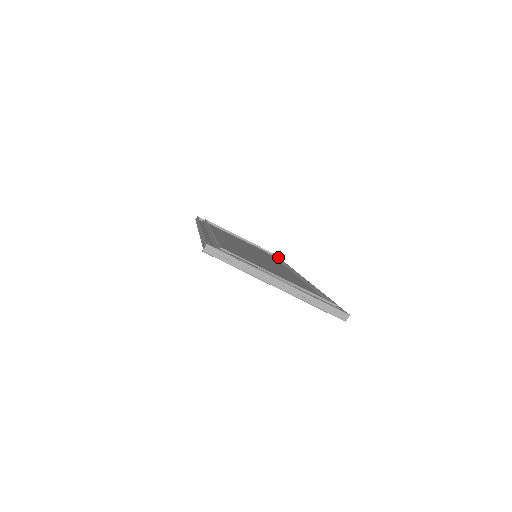
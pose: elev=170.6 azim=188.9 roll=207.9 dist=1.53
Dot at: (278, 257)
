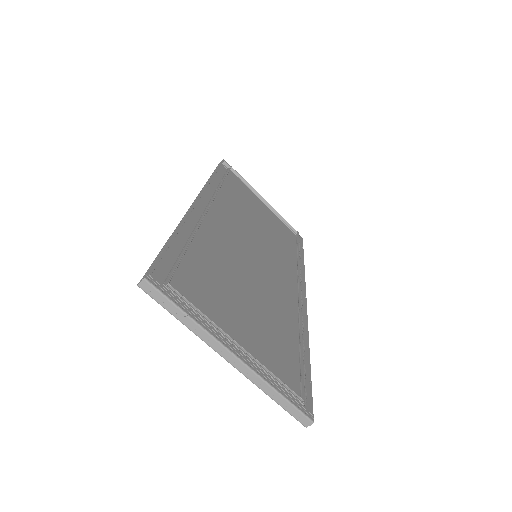
Dot at: (298, 246)
